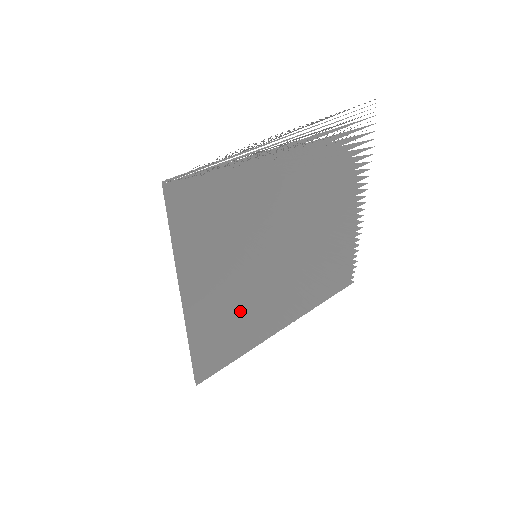
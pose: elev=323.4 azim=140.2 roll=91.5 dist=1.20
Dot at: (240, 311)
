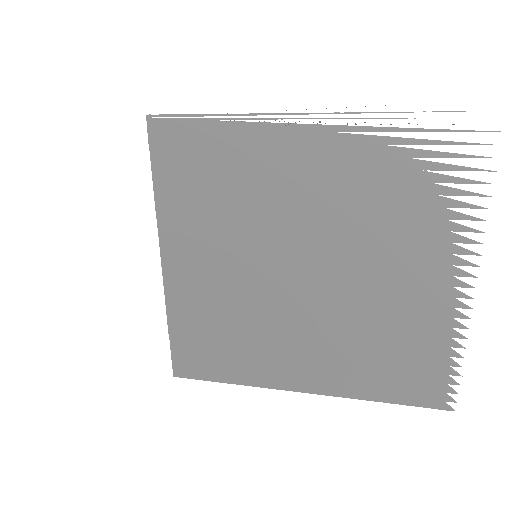
Dot at: occluded
